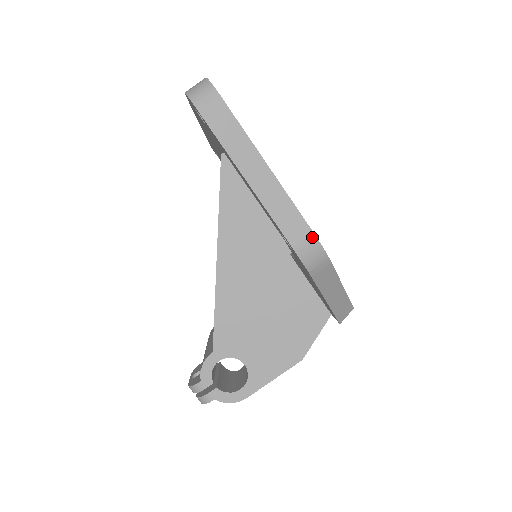
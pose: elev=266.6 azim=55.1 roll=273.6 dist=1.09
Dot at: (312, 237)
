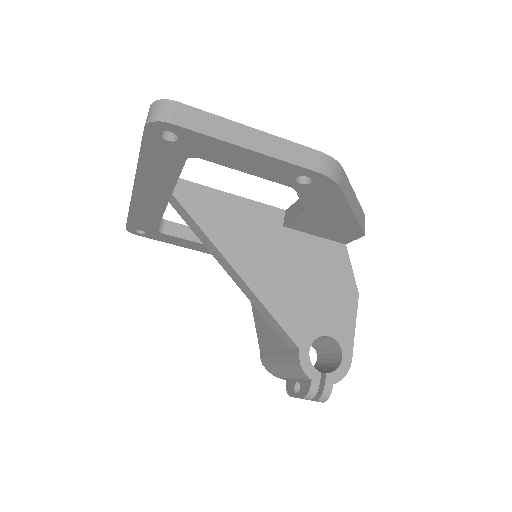
Dot at: (323, 155)
